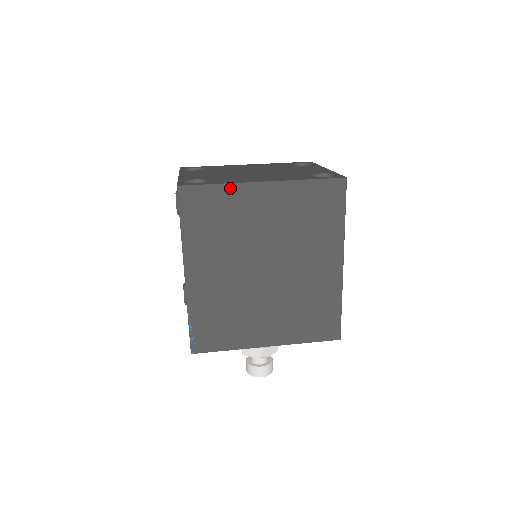
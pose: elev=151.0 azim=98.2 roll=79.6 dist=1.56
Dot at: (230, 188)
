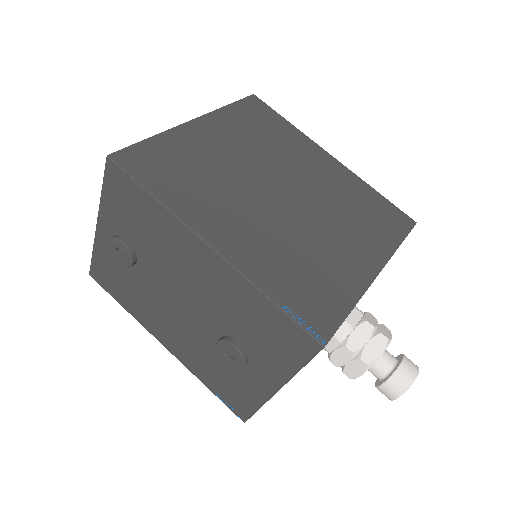
Dot at: (166, 136)
